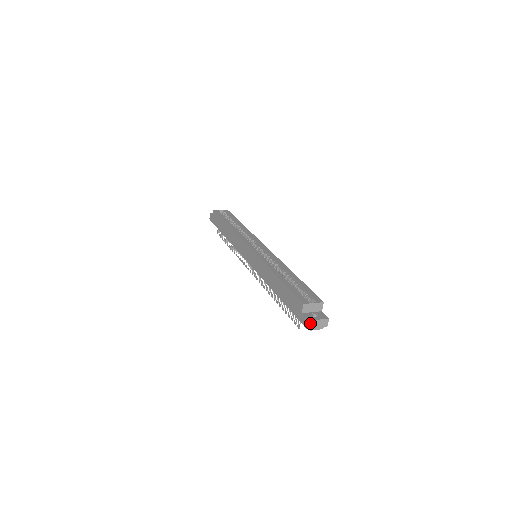
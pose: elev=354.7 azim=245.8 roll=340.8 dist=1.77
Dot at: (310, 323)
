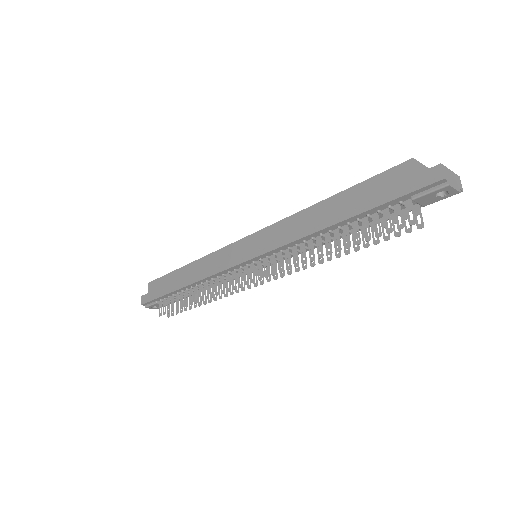
Dot at: (444, 170)
